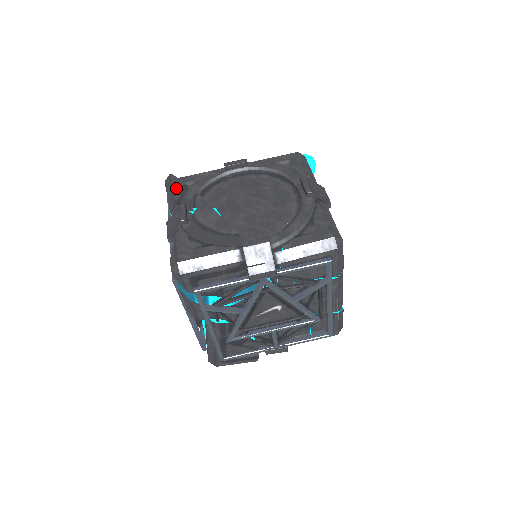
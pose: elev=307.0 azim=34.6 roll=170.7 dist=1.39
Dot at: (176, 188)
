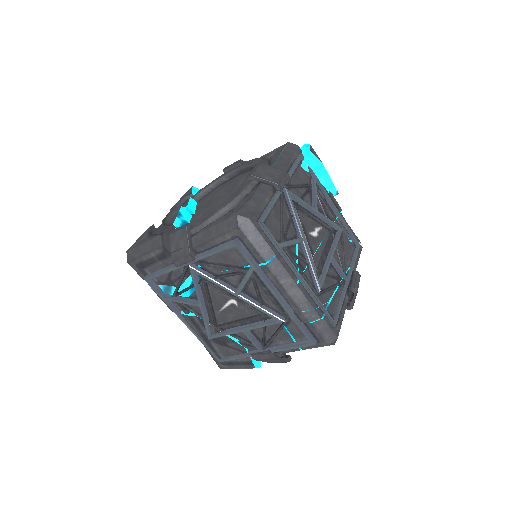
Dot at: (183, 196)
